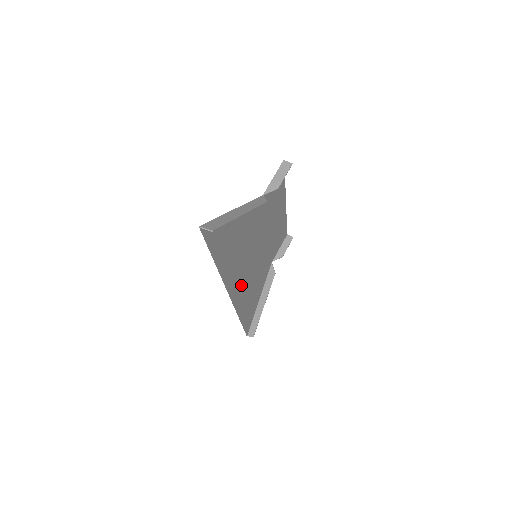
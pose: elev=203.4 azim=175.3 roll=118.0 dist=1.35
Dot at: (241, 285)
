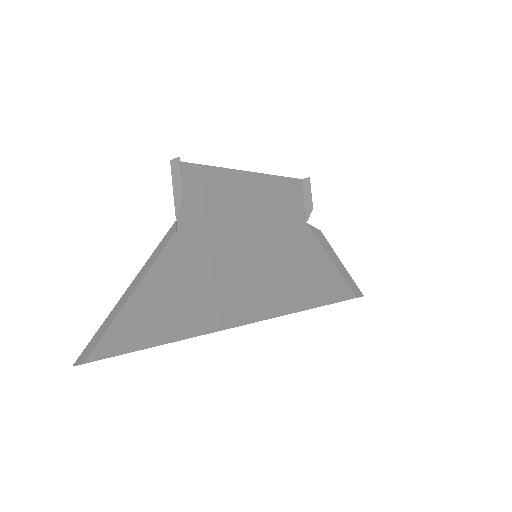
Dot at: (265, 295)
